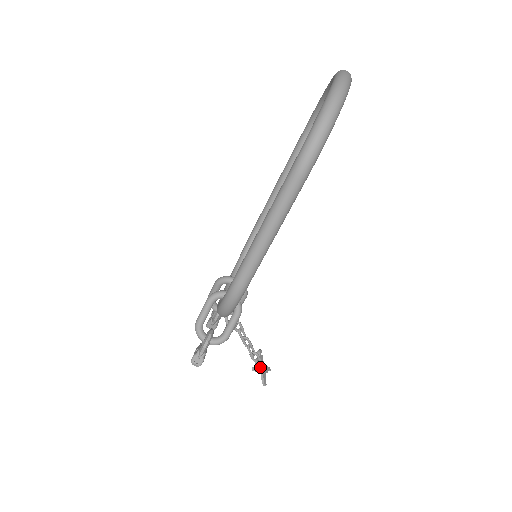
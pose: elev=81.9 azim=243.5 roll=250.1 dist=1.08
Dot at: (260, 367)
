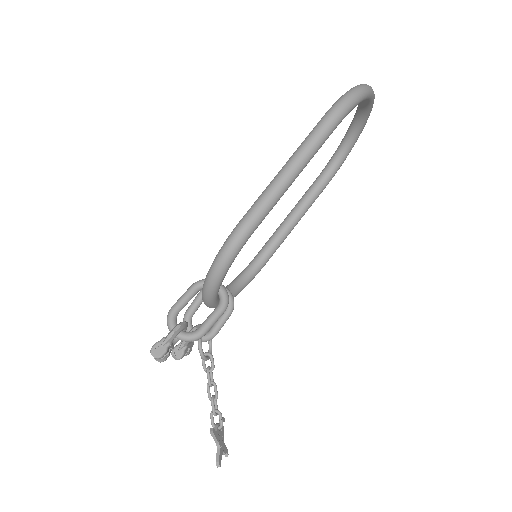
Dot at: (219, 436)
